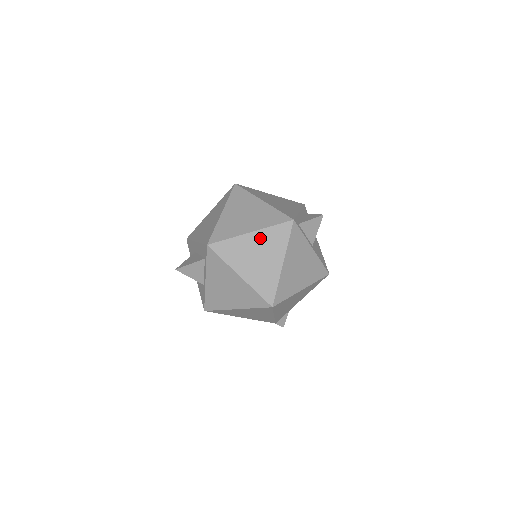
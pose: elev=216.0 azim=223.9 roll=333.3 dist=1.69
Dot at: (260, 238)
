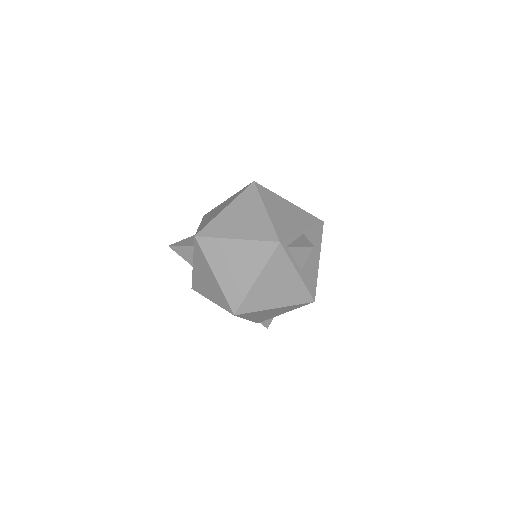
Dot at: (243, 248)
